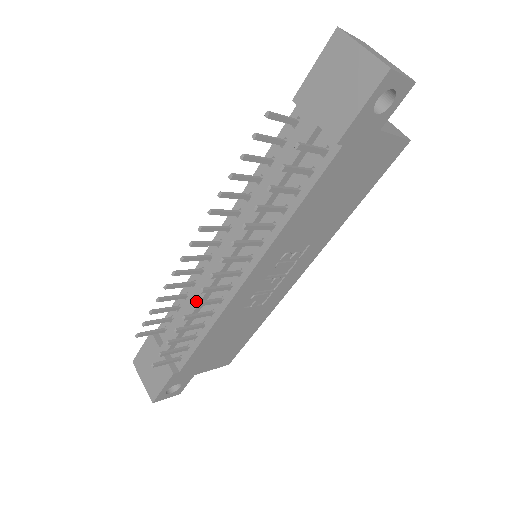
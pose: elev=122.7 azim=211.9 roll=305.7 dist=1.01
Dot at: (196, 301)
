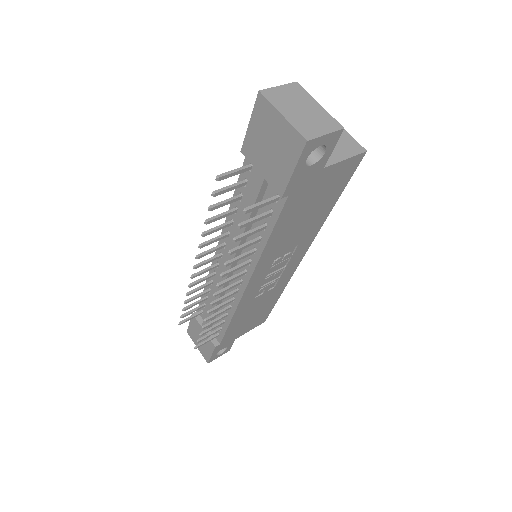
Dot at: (211, 309)
